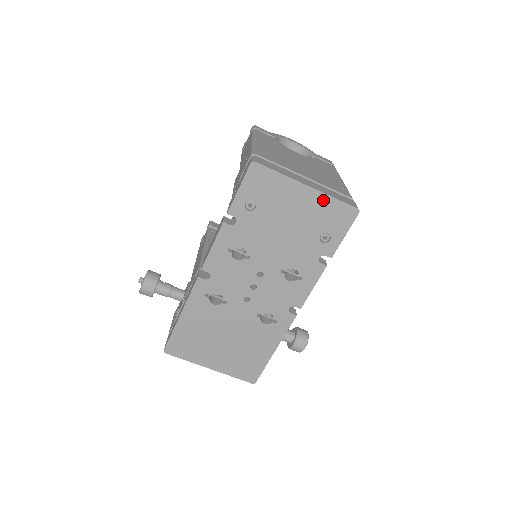
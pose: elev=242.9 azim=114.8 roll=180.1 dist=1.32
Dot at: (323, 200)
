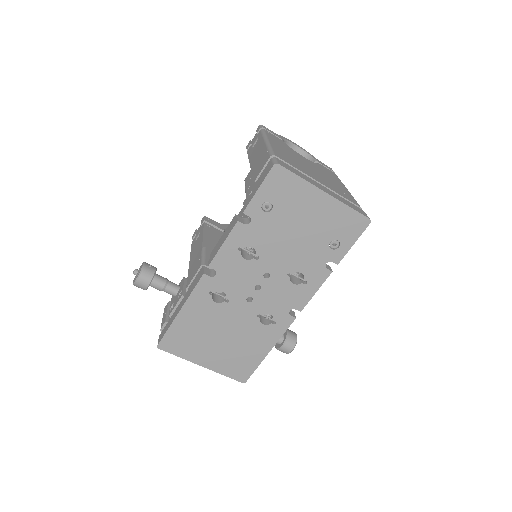
Dot at: (338, 208)
